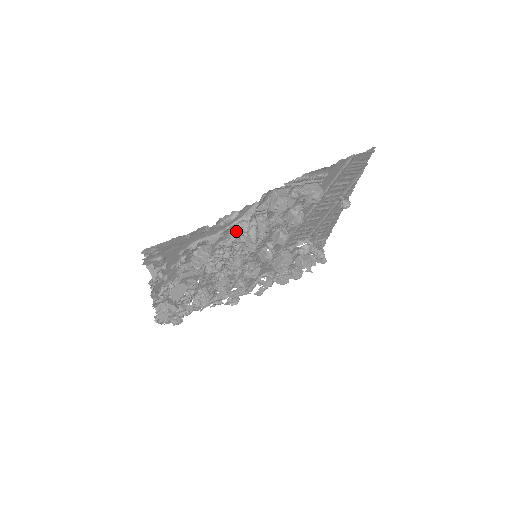
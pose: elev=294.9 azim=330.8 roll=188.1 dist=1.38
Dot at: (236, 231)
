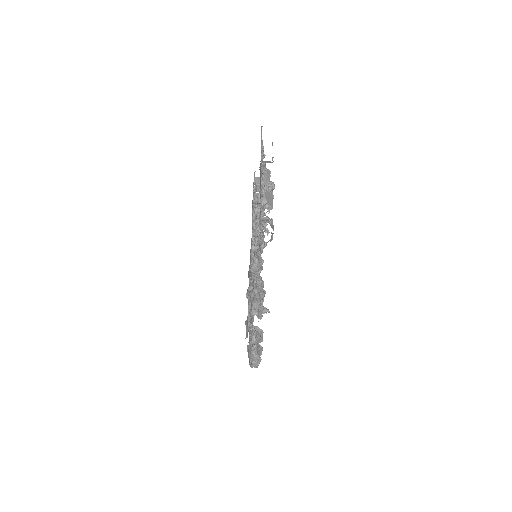
Dot at: occluded
